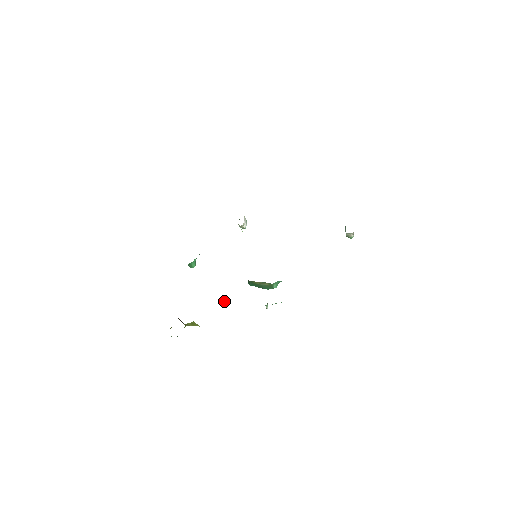
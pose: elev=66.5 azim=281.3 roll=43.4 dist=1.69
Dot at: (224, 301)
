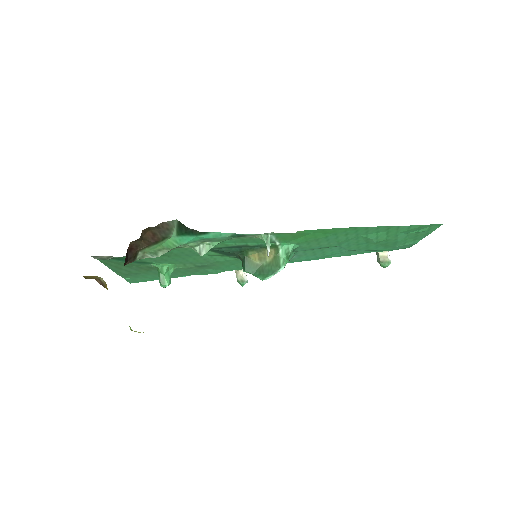
Dot at: (202, 246)
